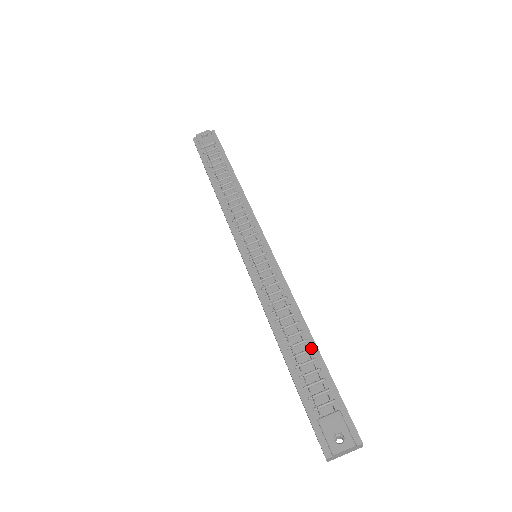
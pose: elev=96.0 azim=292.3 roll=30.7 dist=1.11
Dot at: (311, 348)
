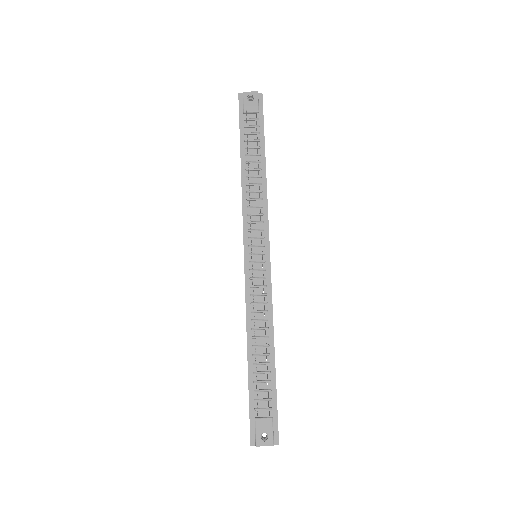
Dot at: (270, 362)
